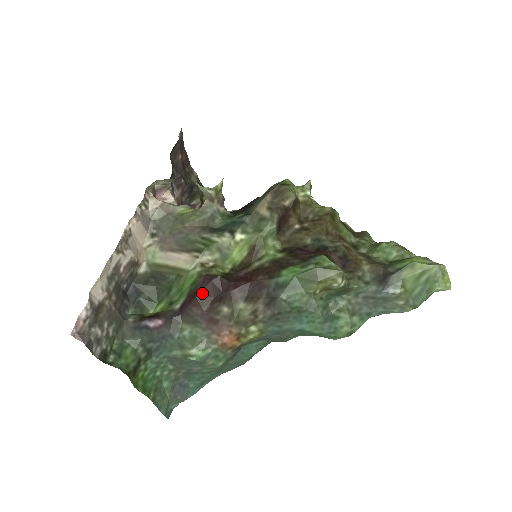
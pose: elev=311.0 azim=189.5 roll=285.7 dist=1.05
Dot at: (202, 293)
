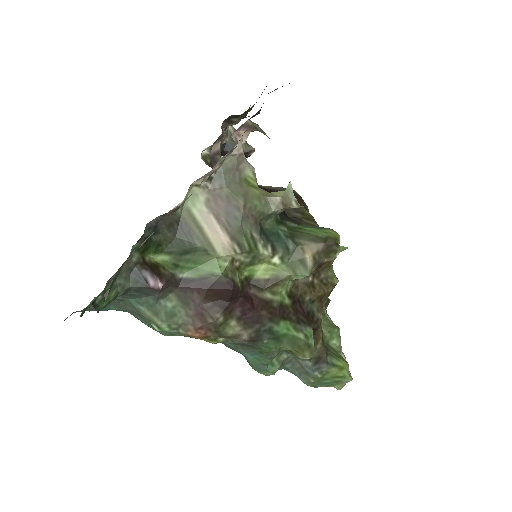
Dot at: (215, 290)
